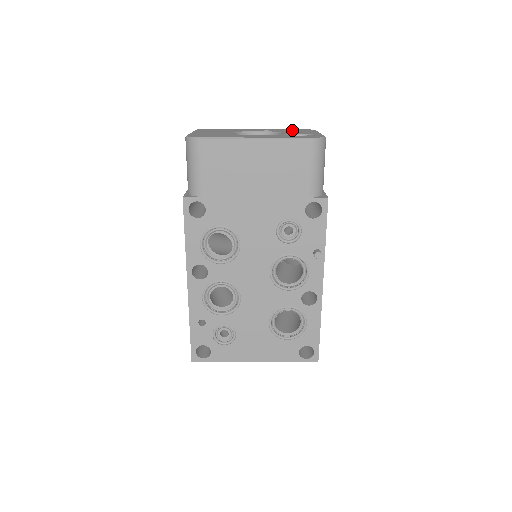
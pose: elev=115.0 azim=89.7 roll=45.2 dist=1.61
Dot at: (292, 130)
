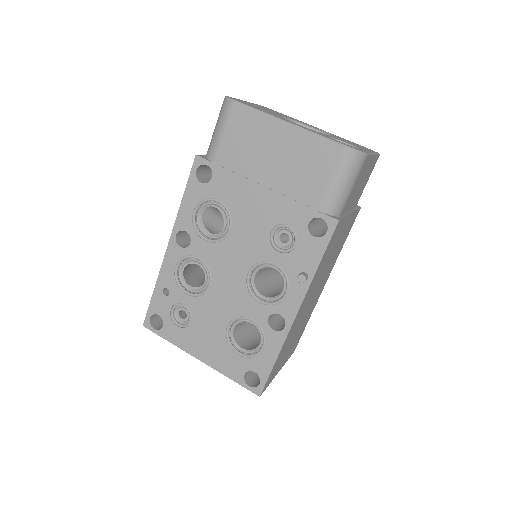
Dot at: occluded
